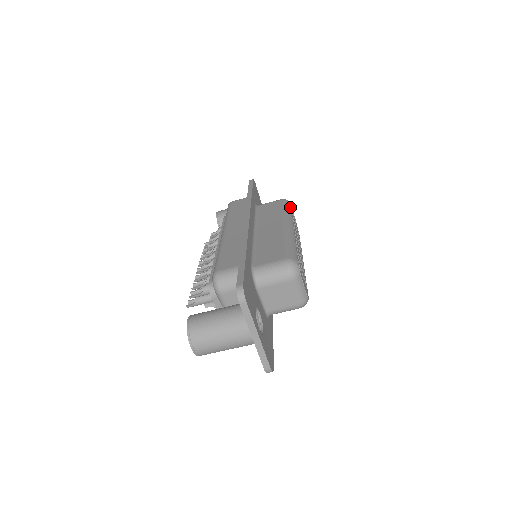
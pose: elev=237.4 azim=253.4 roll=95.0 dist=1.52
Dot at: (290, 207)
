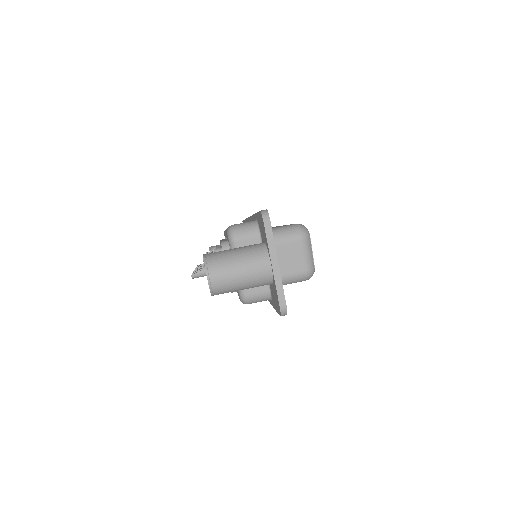
Dot at: occluded
